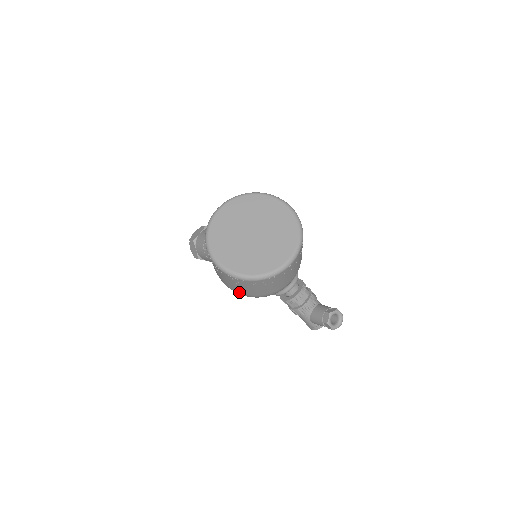
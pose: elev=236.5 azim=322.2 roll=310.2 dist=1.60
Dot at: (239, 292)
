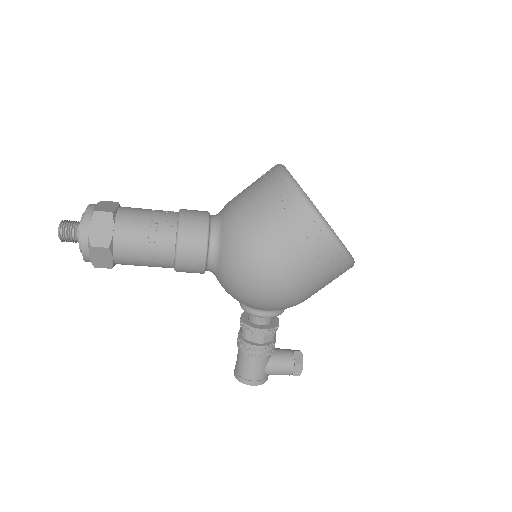
Dot at: (291, 286)
